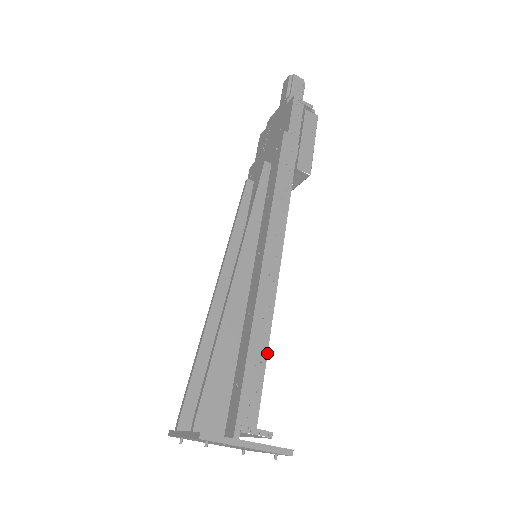
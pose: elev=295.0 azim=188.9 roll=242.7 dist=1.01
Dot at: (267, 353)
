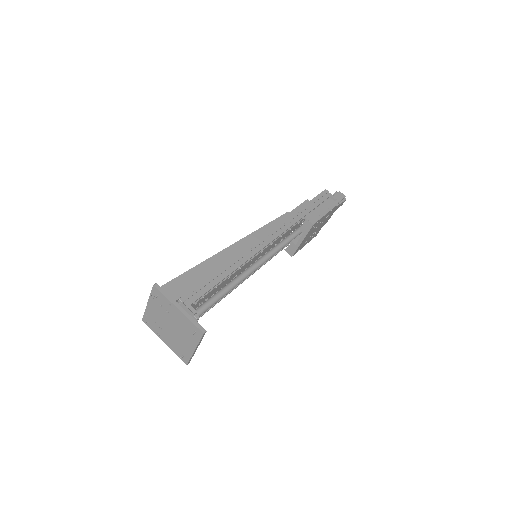
Dot at: (223, 279)
